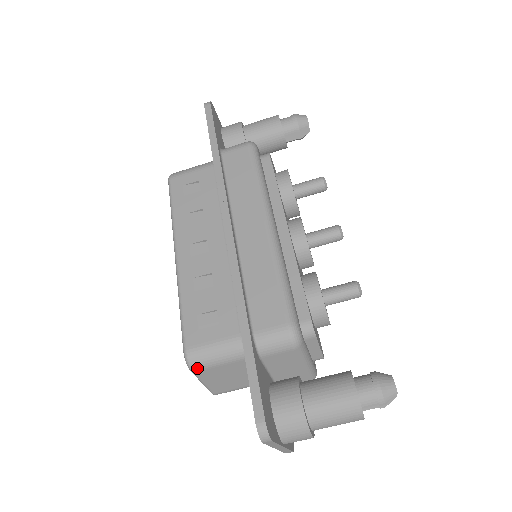
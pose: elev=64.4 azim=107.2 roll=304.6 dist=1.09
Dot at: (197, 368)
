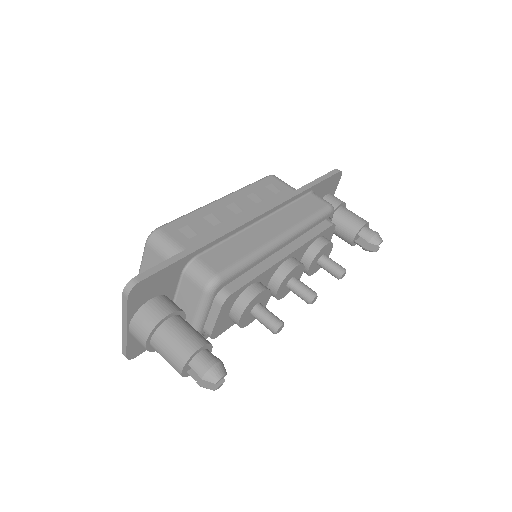
Dot at: (150, 243)
